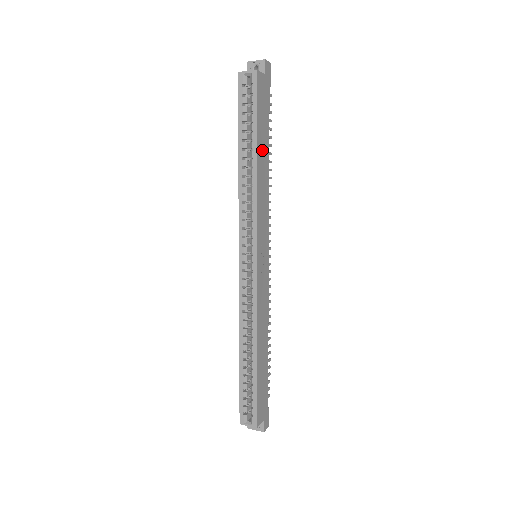
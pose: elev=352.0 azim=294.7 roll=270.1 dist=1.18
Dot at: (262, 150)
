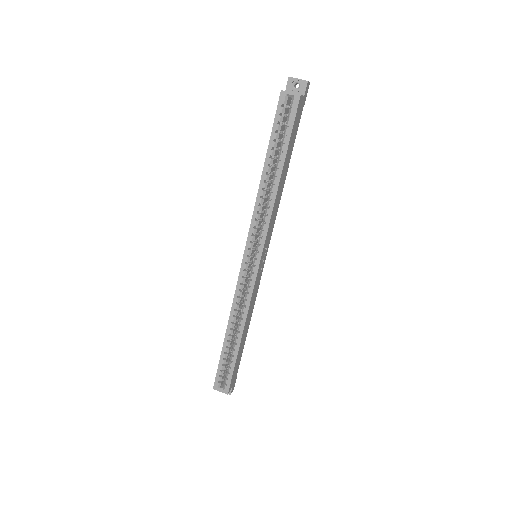
Dot at: (285, 167)
